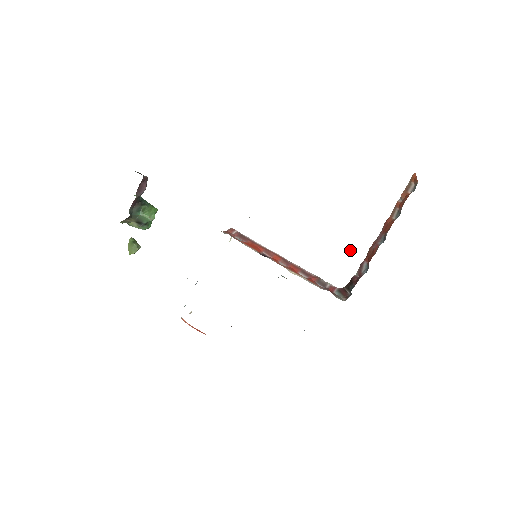
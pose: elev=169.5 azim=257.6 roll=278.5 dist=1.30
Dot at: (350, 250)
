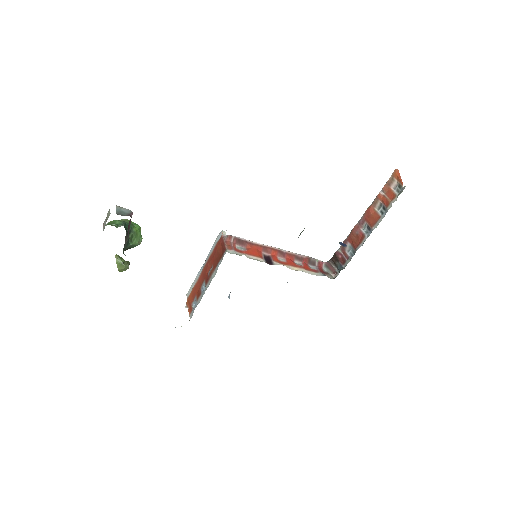
Dot at: occluded
